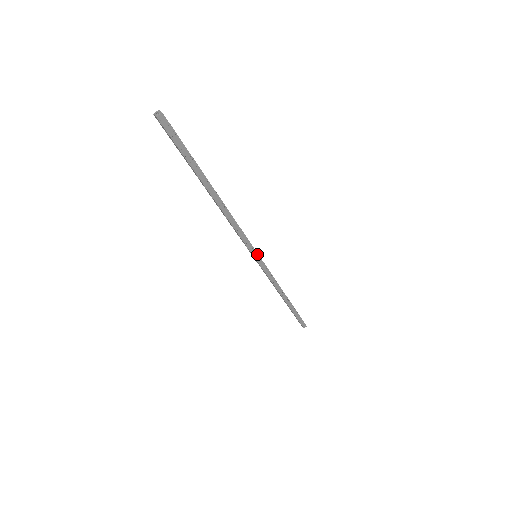
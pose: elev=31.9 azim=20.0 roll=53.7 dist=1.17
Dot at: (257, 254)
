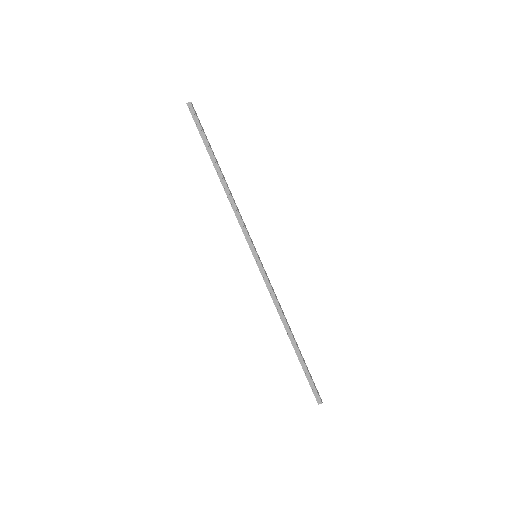
Dot at: (256, 252)
